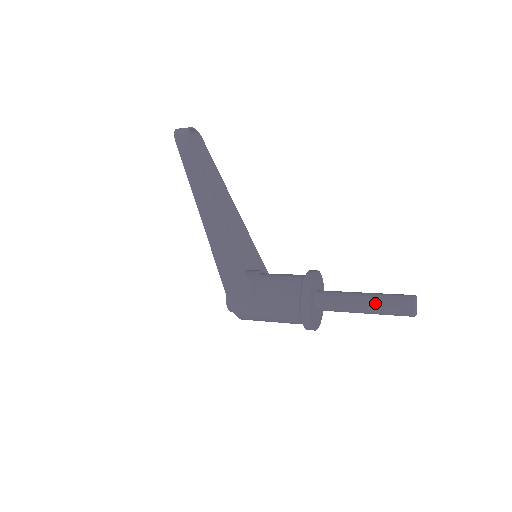
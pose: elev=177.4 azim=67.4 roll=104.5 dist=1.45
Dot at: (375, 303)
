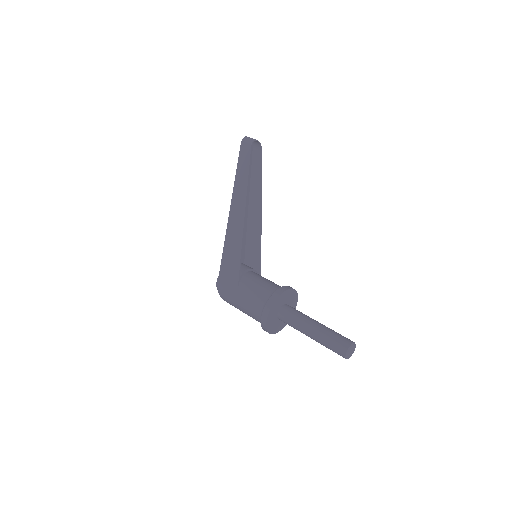
Dot at: (321, 333)
